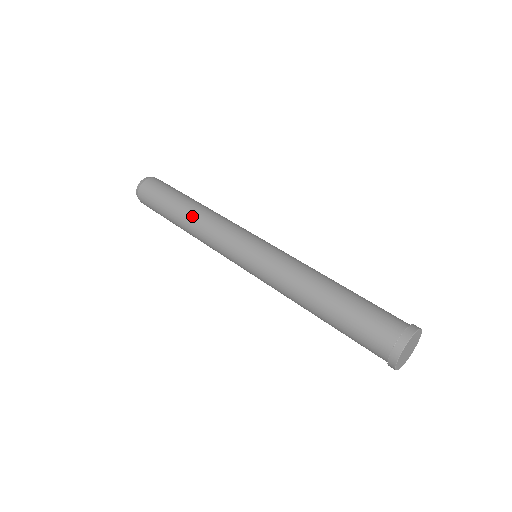
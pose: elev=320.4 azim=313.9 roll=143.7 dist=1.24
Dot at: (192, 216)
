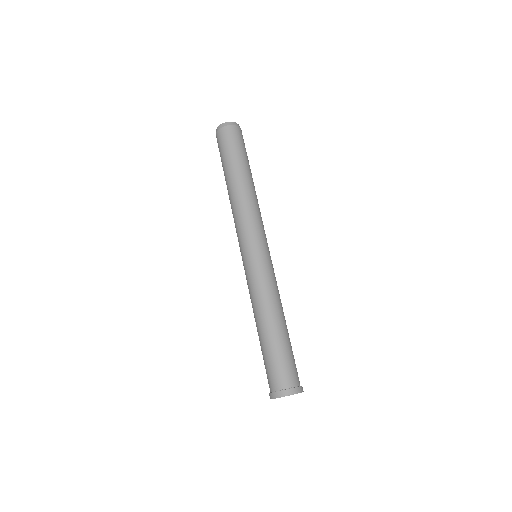
Dot at: (231, 194)
